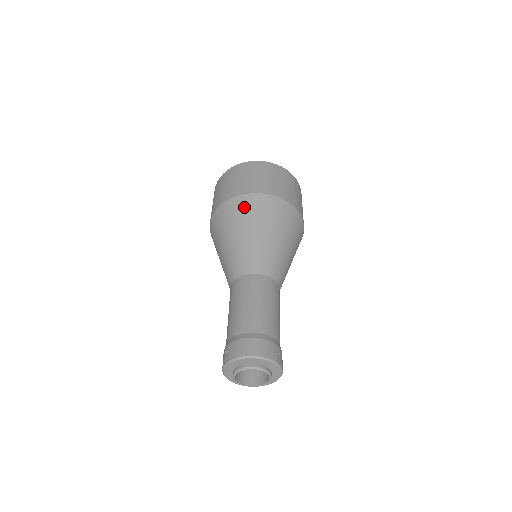
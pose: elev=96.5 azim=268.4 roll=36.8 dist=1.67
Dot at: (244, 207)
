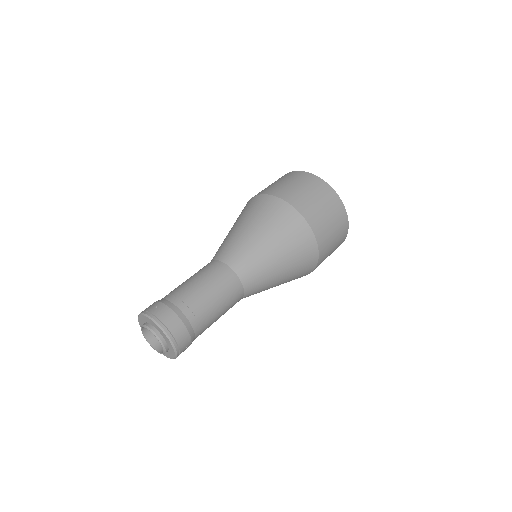
Dot at: (288, 221)
